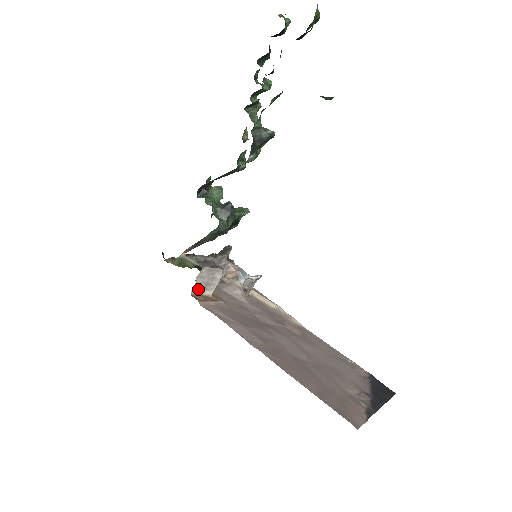
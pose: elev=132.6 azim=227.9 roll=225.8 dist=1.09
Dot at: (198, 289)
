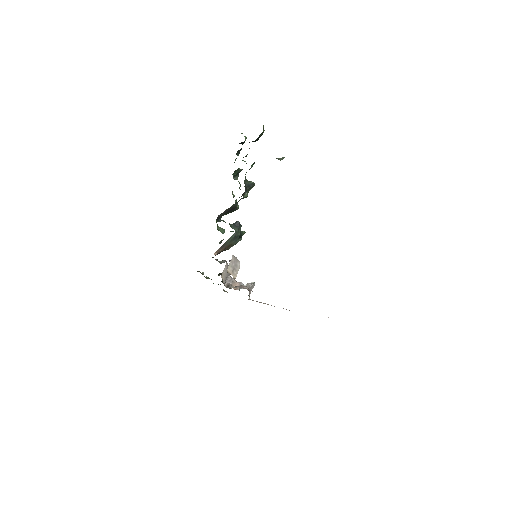
Dot at: (230, 271)
